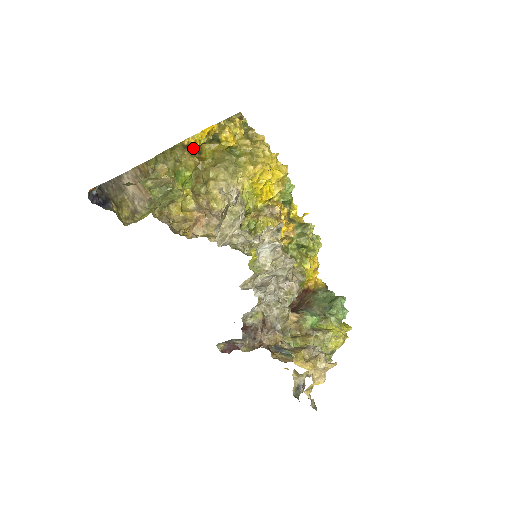
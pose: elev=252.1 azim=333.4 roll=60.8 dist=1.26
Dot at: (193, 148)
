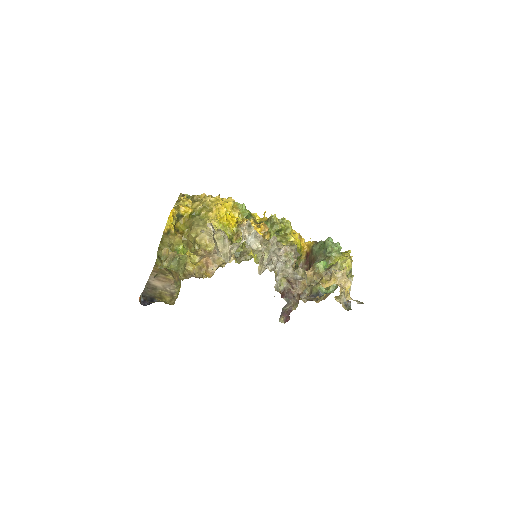
Dot at: (172, 231)
